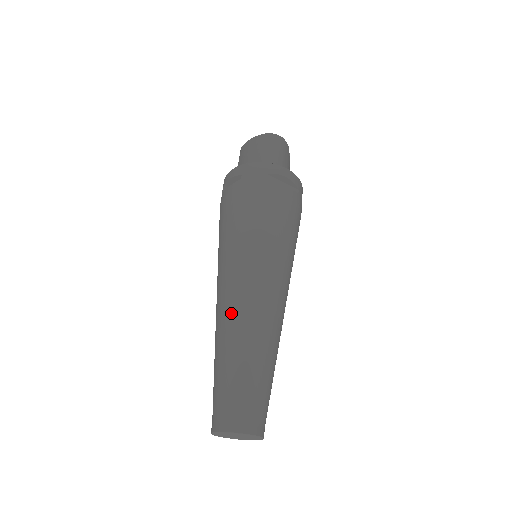
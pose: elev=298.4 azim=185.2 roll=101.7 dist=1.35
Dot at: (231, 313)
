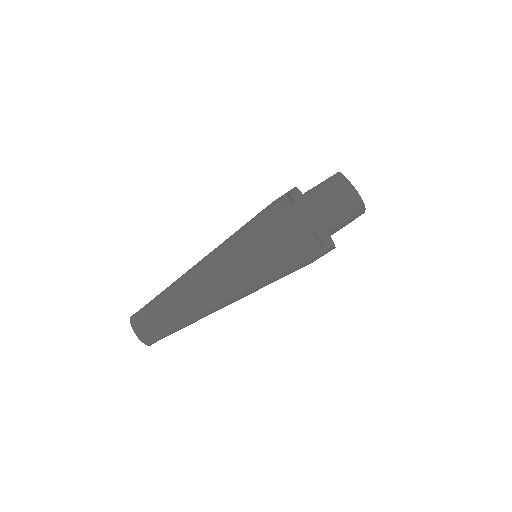
Dot at: (194, 279)
